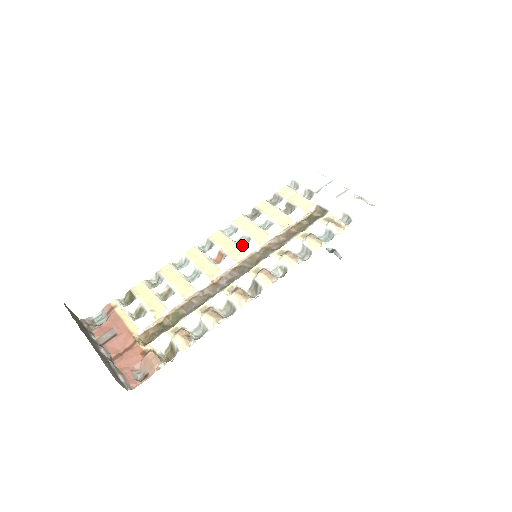
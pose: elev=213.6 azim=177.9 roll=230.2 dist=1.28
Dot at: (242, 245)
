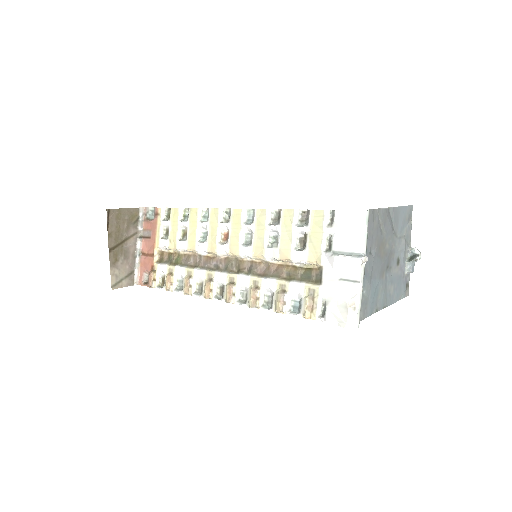
Dot at: (246, 242)
